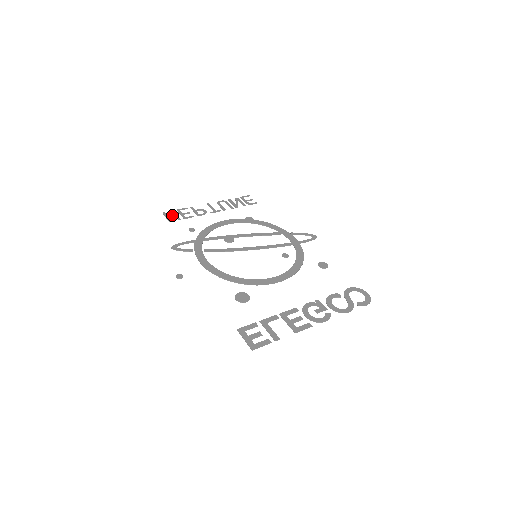
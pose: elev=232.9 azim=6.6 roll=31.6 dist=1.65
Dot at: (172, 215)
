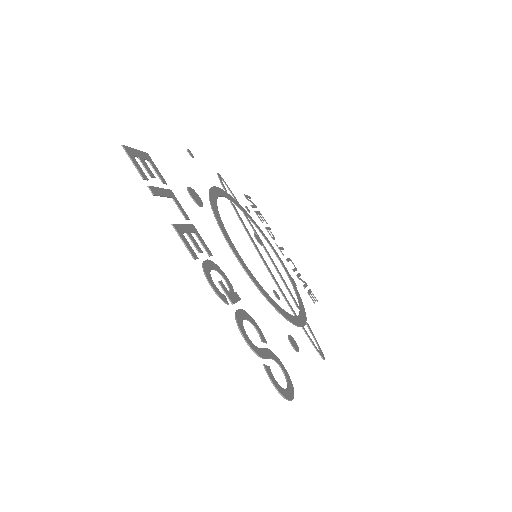
Dot at: (252, 202)
